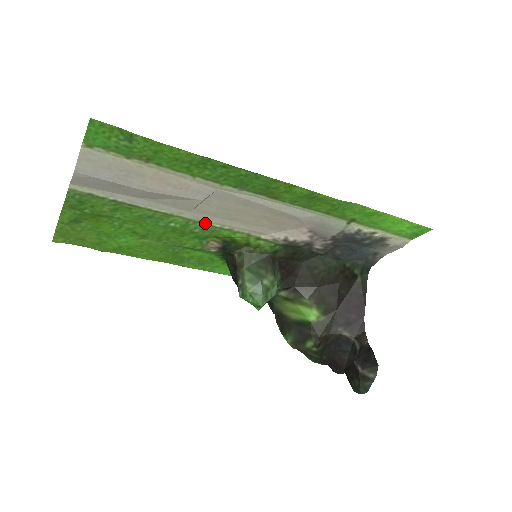
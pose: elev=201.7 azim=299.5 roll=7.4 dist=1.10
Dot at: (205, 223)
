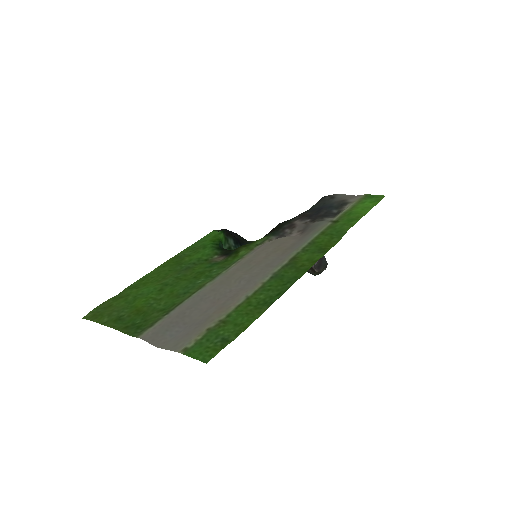
Dot at: (226, 270)
